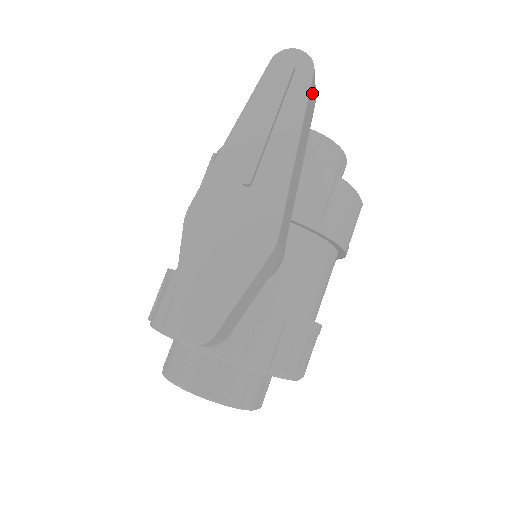
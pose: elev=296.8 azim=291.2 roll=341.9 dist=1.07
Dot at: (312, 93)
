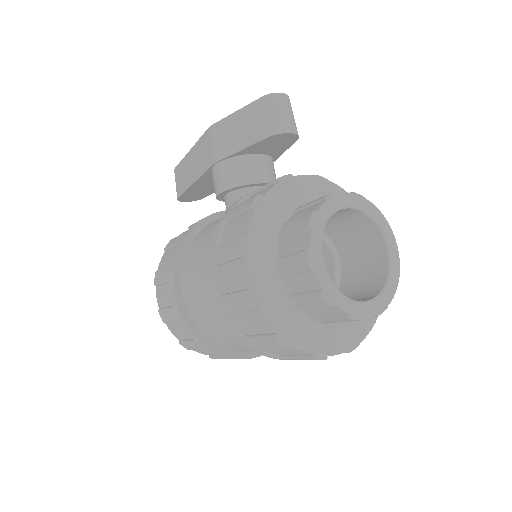
Dot at: occluded
